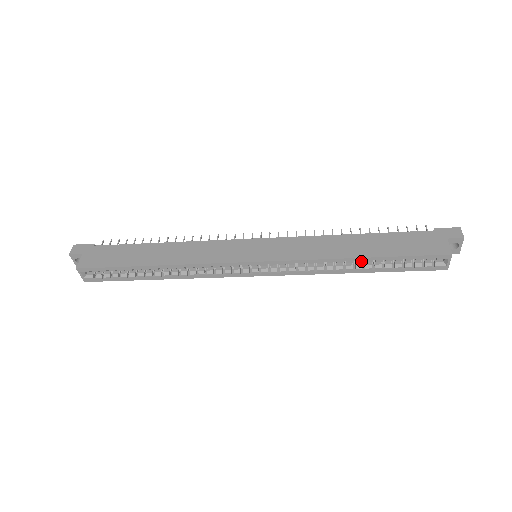
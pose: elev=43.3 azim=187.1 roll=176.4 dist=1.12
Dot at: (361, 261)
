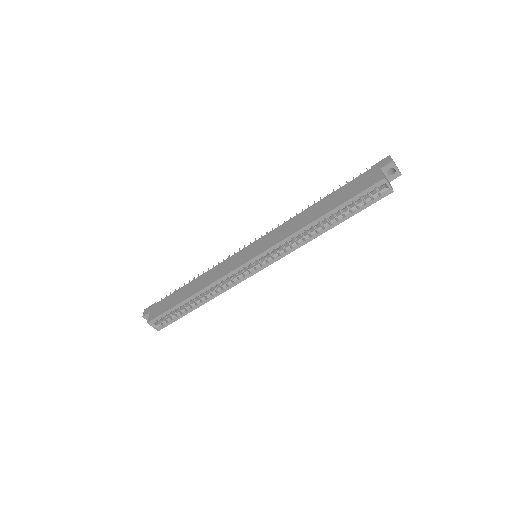
Dot at: (323, 219)
